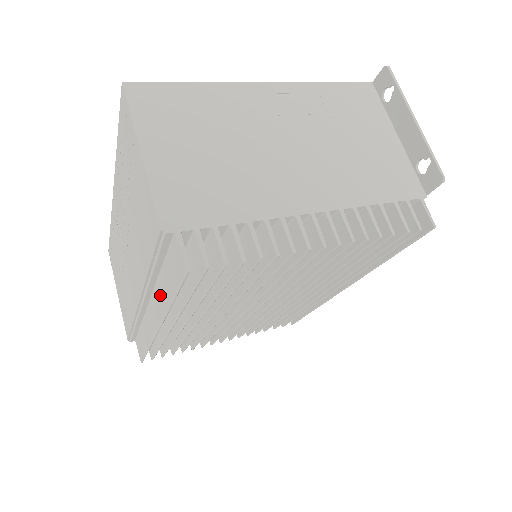
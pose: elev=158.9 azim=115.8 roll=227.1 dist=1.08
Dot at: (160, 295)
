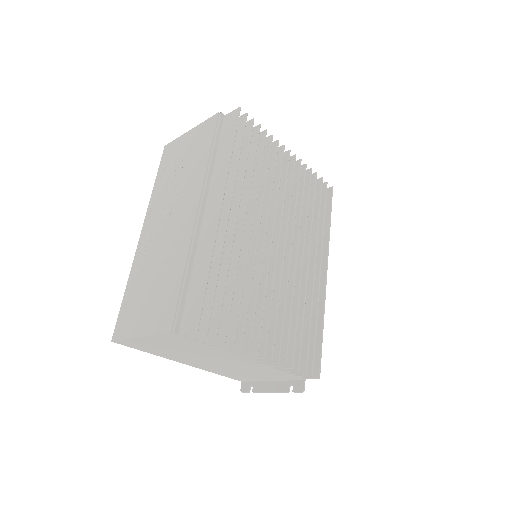
Dot at: (219, 169)
